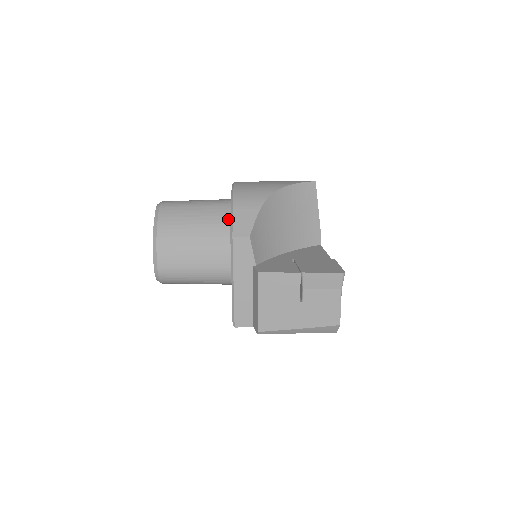
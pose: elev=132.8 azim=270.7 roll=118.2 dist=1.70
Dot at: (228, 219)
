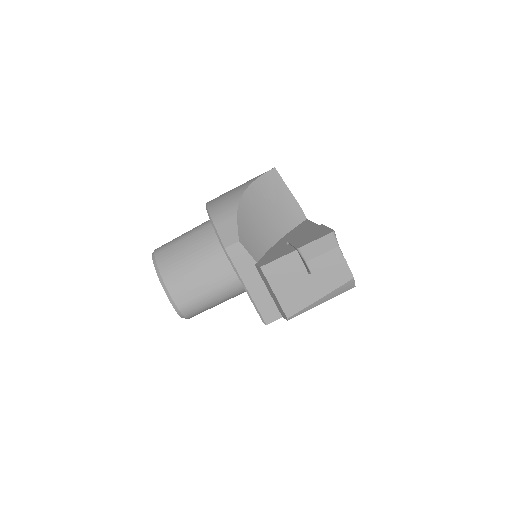
Dot at: (216, 236)
